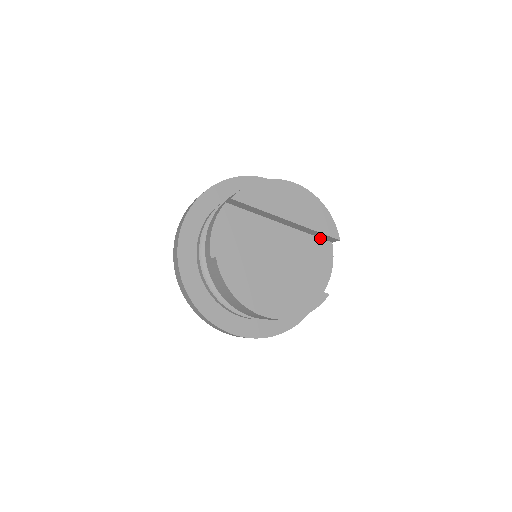
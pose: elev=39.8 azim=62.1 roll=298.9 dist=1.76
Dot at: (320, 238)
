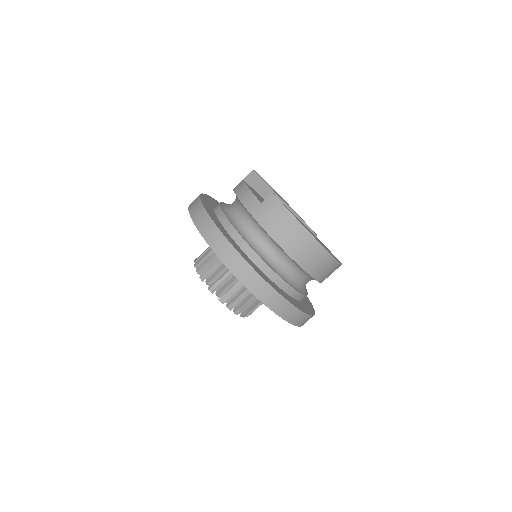
Dot at: occluded
